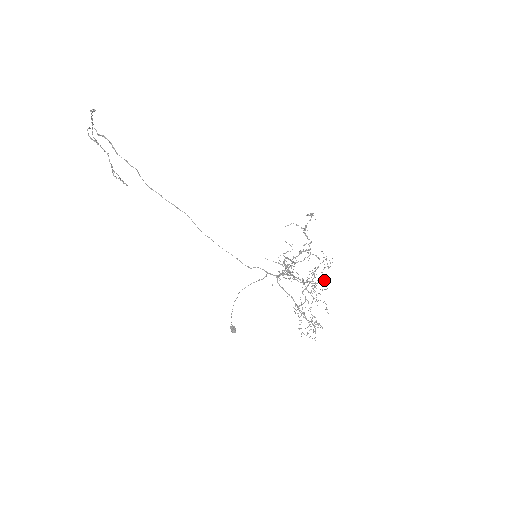
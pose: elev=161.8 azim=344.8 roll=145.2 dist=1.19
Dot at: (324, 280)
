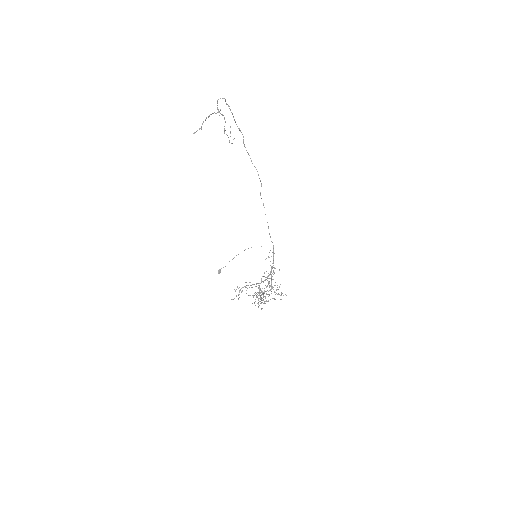
Dot at: occluded
